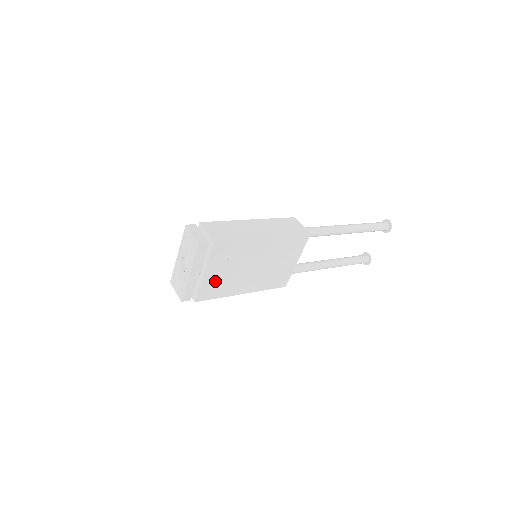
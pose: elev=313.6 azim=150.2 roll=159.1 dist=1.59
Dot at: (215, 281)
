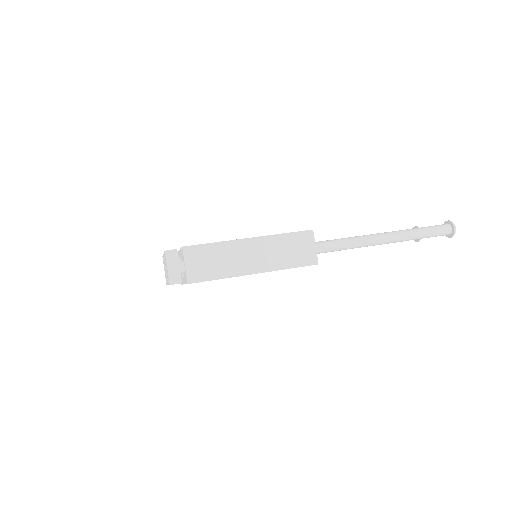
Dot at: occluded
